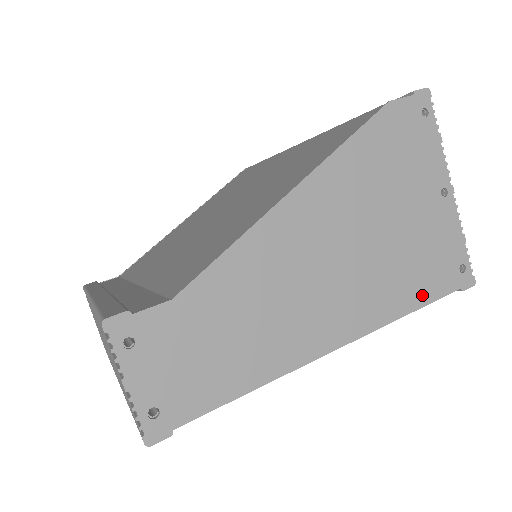
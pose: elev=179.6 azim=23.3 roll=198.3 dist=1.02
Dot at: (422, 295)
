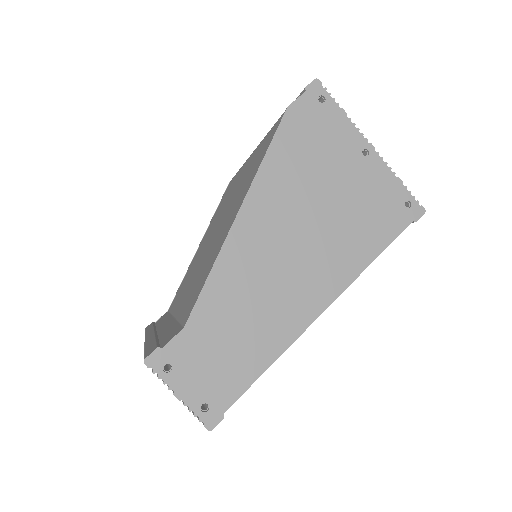
Dot at: (380, 241)
